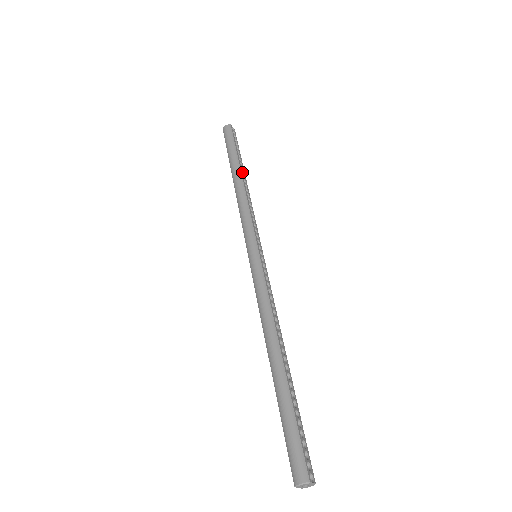
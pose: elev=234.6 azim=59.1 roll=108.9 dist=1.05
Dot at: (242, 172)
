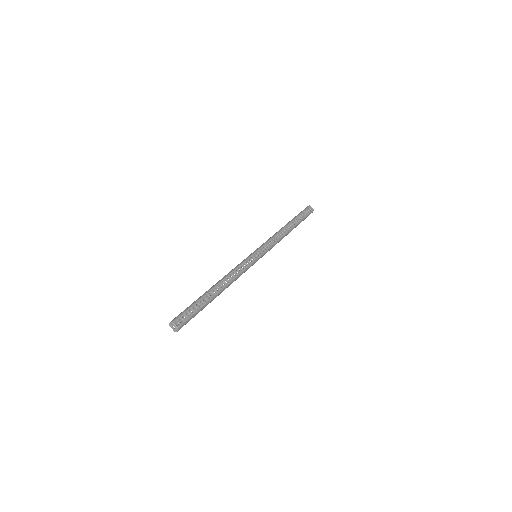
Dot at: (292, 225)
